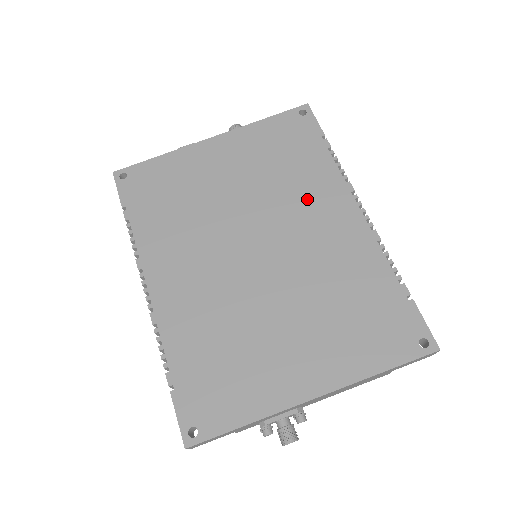
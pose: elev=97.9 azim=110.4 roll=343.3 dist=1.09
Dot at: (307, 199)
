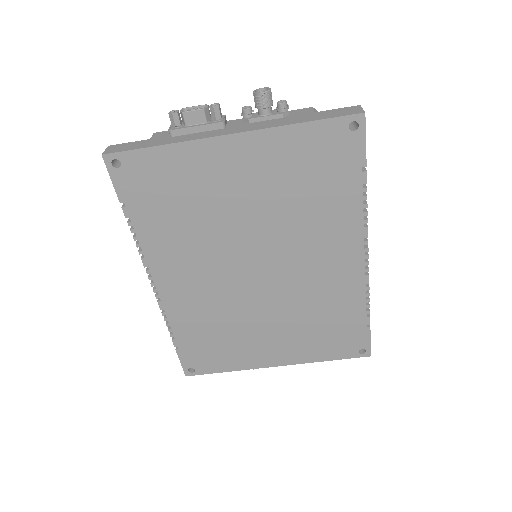
Dot at: (319, 236)
